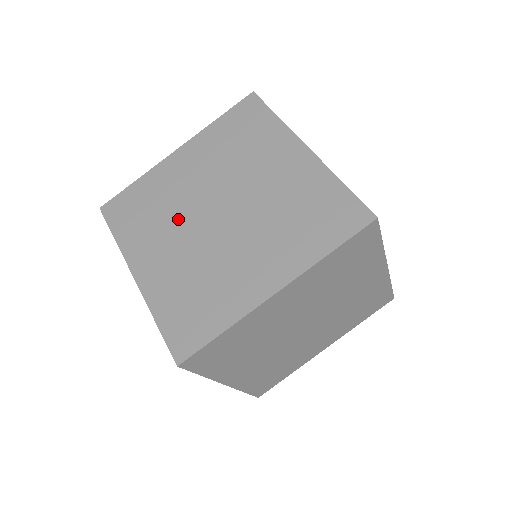
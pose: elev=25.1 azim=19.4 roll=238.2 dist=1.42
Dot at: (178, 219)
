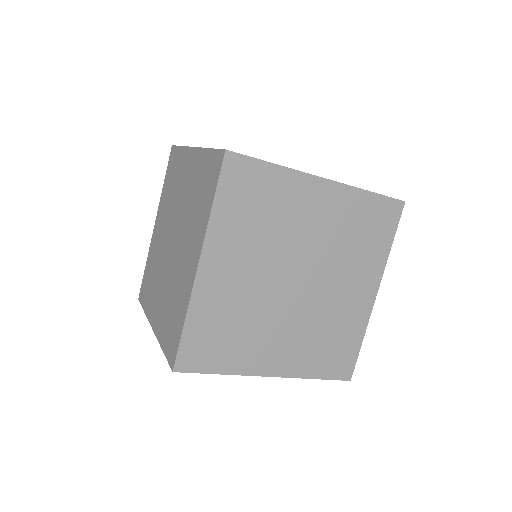
Dot at: occluded
